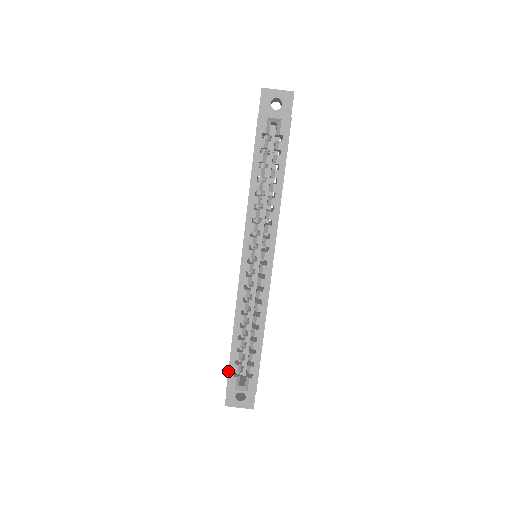
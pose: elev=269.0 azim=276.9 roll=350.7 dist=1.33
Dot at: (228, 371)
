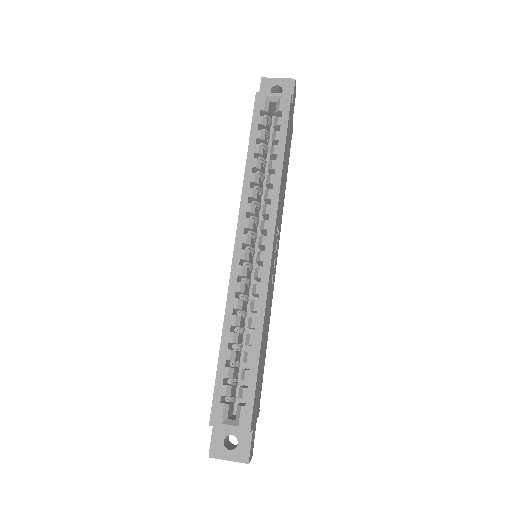
Dot at: (213, 395)
